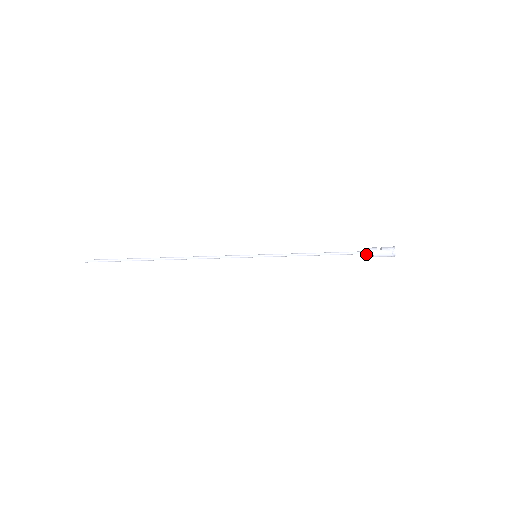
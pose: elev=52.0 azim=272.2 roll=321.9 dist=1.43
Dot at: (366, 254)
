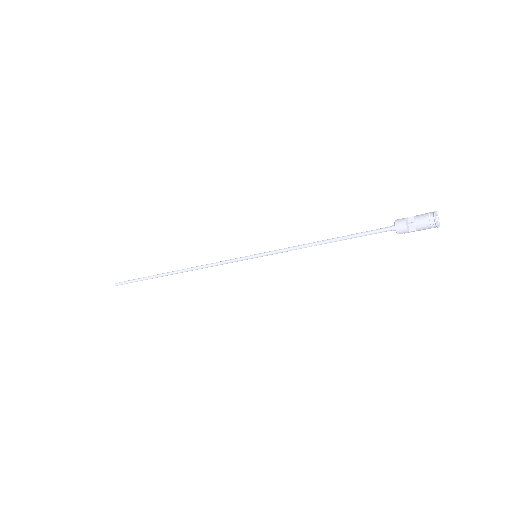
Dot at: (393, 229)
